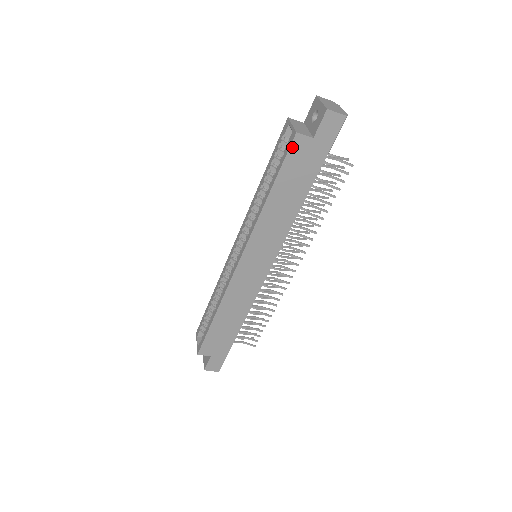
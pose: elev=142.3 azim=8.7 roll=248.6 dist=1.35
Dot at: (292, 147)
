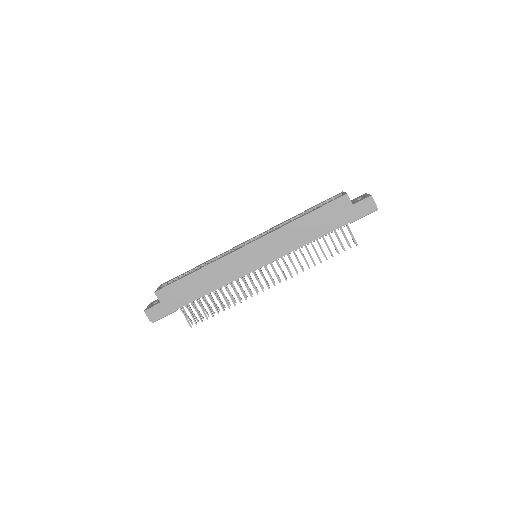
Dot at: (338, 199)
